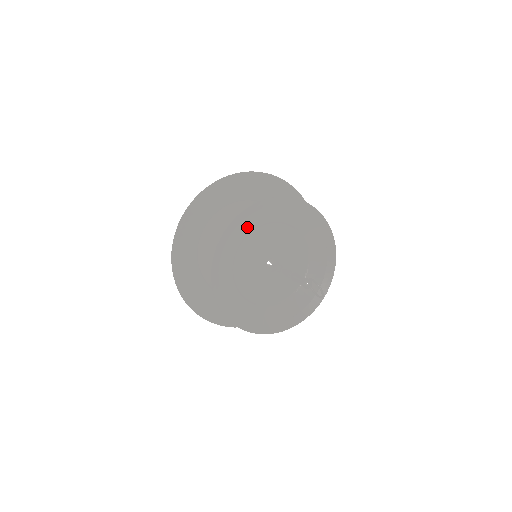
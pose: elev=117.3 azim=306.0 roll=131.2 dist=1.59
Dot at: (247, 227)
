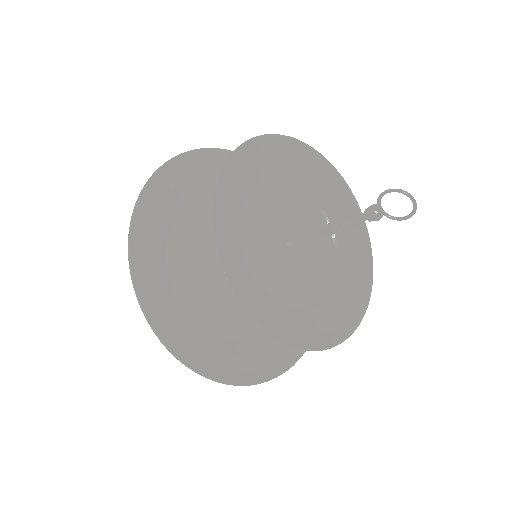
Dot at: (239, 191)
